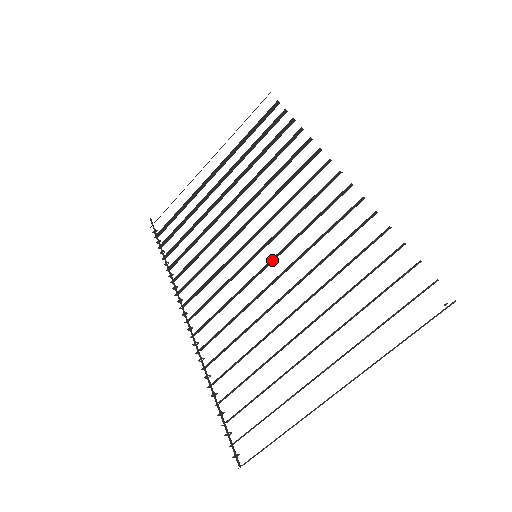
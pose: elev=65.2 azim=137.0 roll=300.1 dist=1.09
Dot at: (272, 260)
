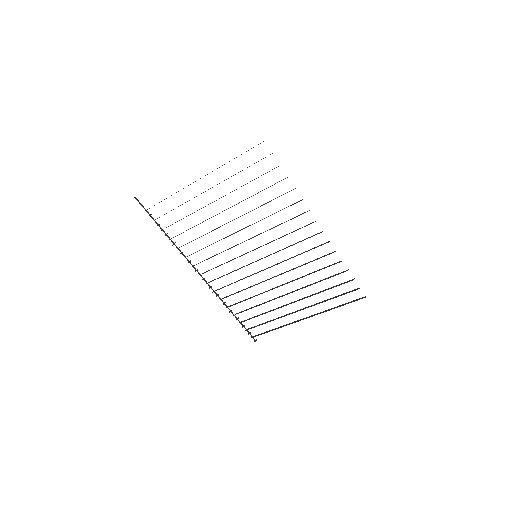
Dot at: occluded
